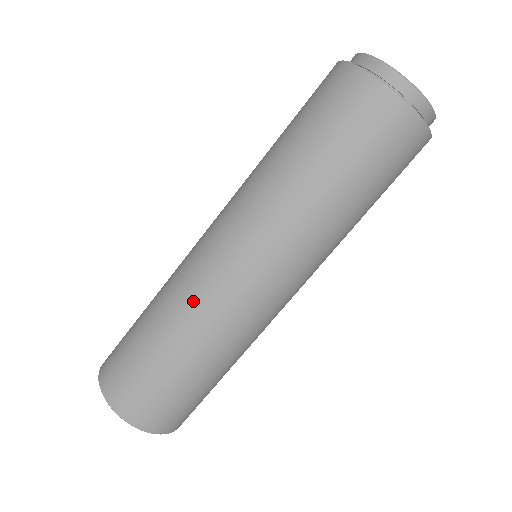
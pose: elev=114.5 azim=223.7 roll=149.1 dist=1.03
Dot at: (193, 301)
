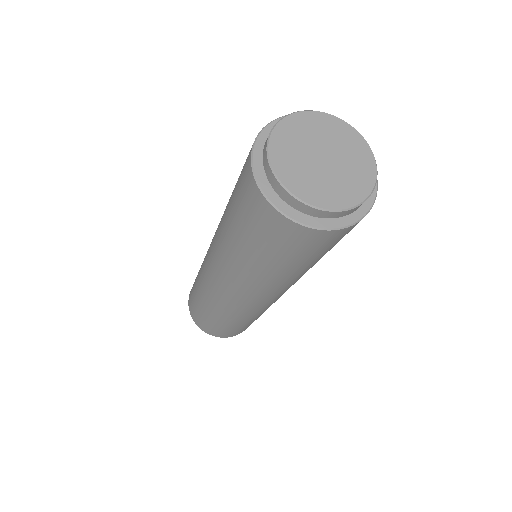
Dot at: (204, 283)
